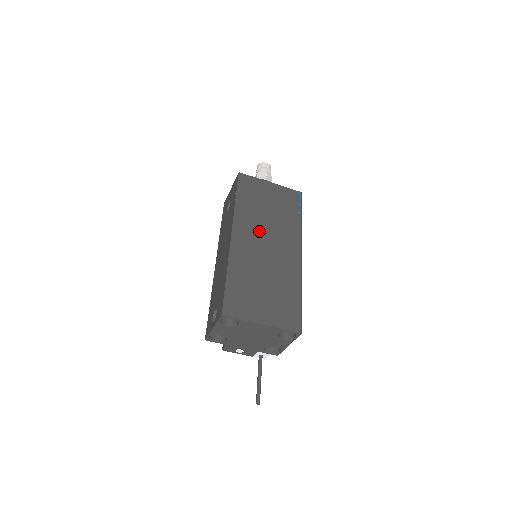
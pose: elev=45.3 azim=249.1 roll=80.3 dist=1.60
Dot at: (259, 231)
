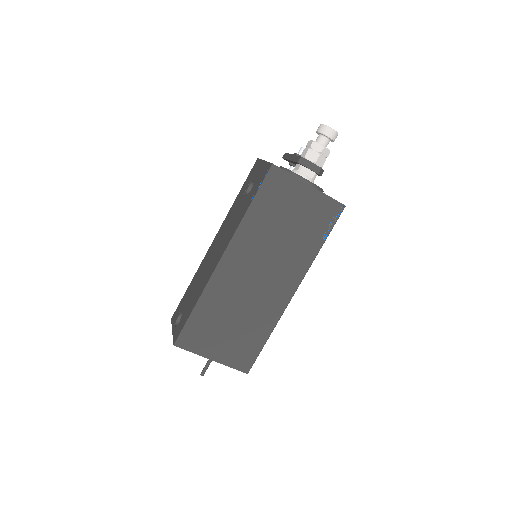
Dot at: (258, 257)
